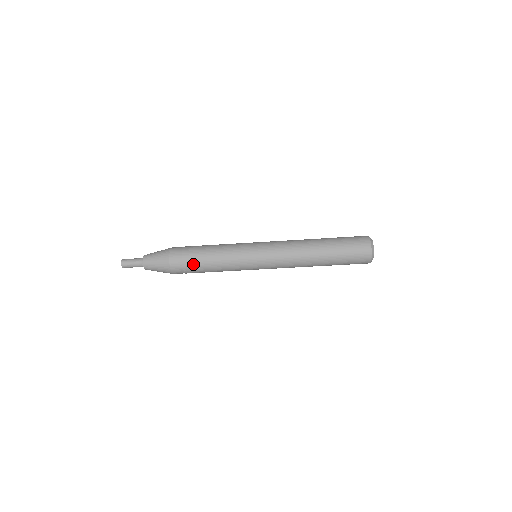
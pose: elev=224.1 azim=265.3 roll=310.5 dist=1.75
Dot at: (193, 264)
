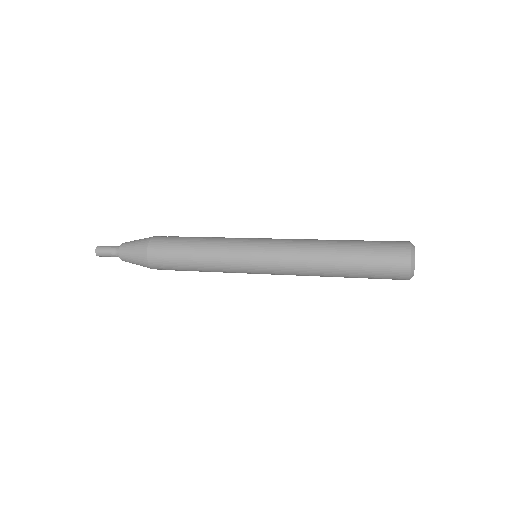
Dot at: (178, 270)
